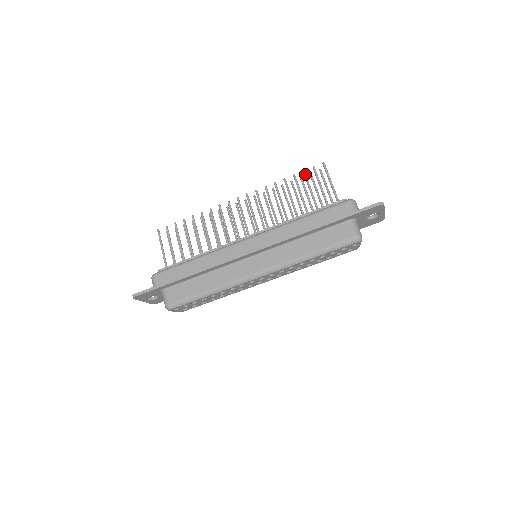
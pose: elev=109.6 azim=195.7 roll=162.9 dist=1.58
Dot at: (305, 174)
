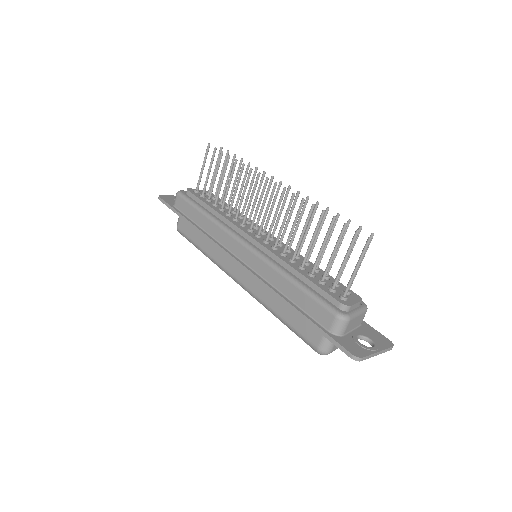
Dot at: (343, 229)
